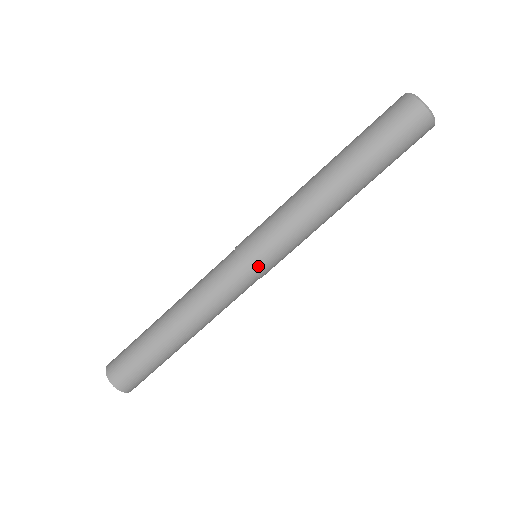
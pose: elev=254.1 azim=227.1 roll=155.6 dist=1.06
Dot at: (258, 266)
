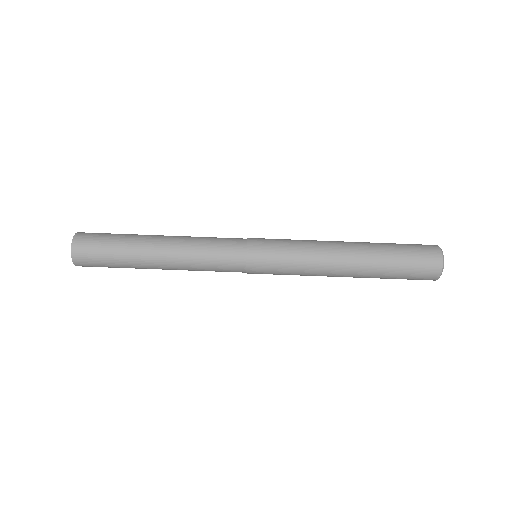
Dot at: (254, 271)
